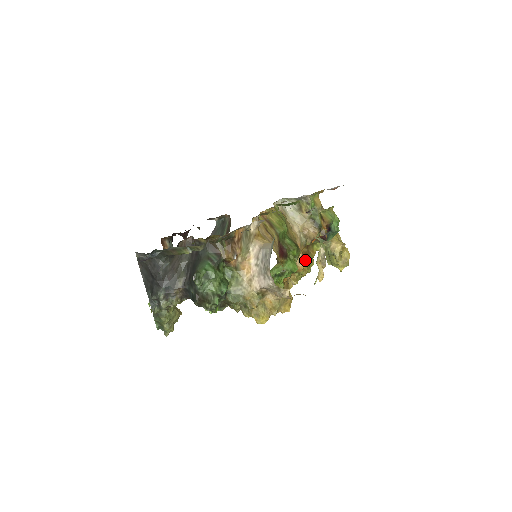
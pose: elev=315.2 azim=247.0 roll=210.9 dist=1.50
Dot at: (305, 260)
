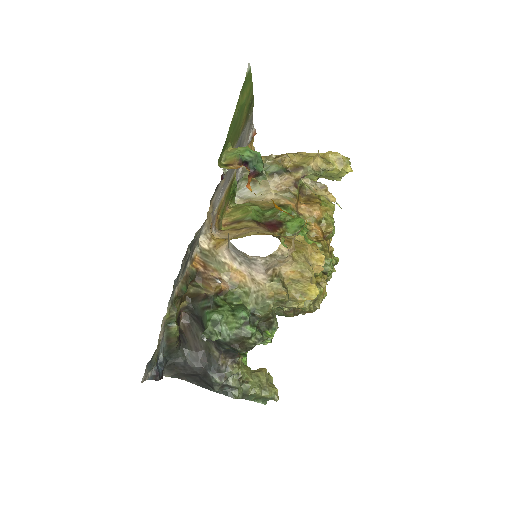
Dot at: (313, 205)
